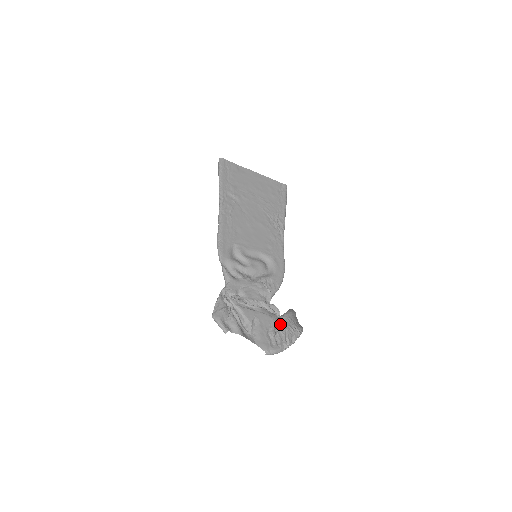
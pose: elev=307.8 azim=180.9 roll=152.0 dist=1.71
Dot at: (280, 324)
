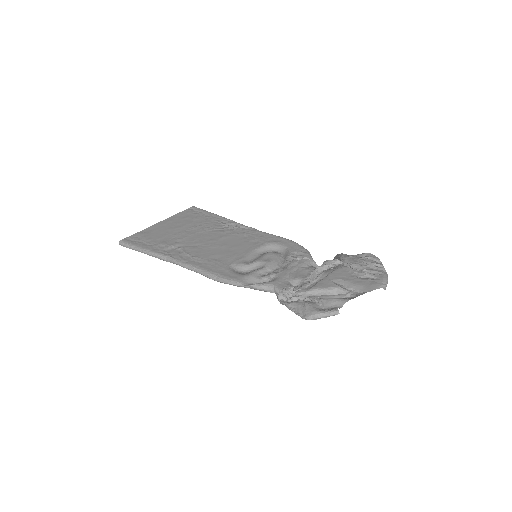
Dot at: (353, 264)
